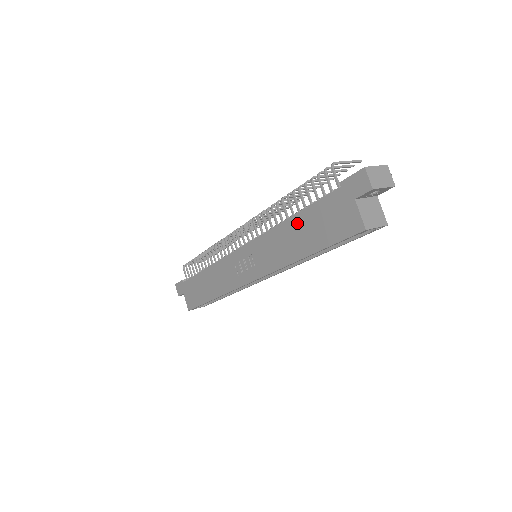
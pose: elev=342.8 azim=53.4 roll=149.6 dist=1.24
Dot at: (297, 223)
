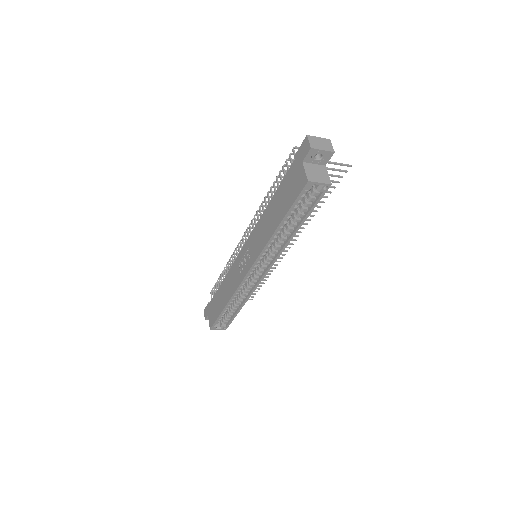
Dot at: (273, 203)
